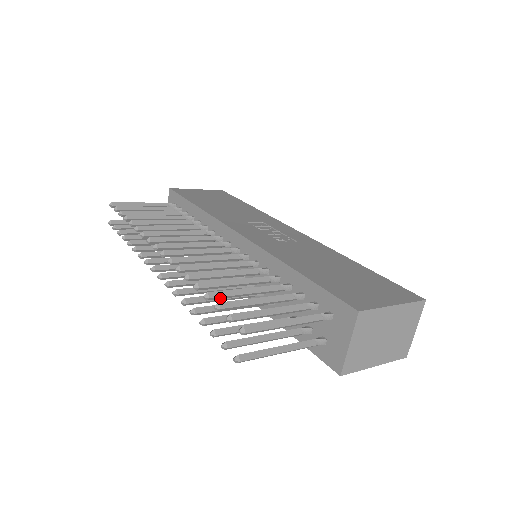
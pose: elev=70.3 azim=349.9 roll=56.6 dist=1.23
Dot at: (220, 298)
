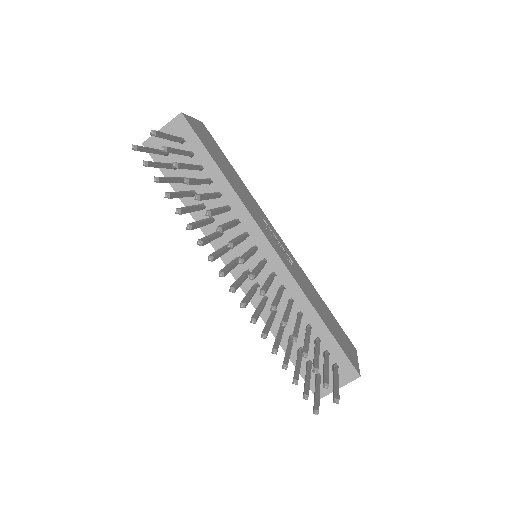
Dot at: occluded
